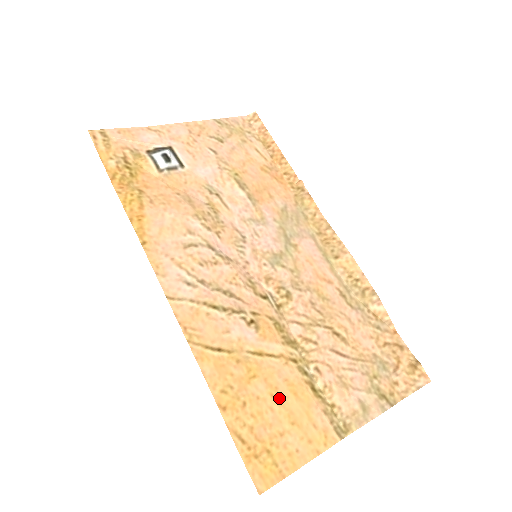
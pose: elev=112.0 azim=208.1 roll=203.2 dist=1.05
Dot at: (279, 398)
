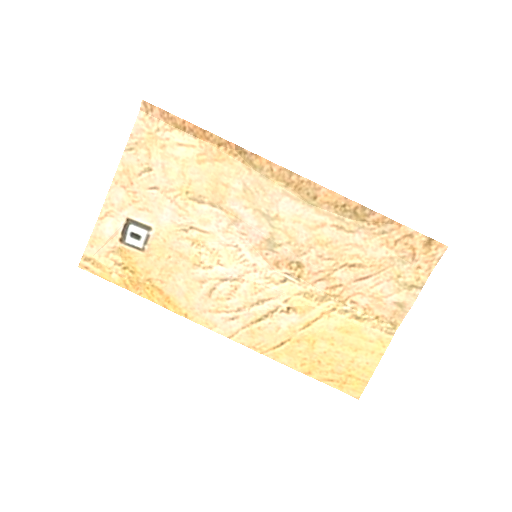
Dot at: (338, 342)
